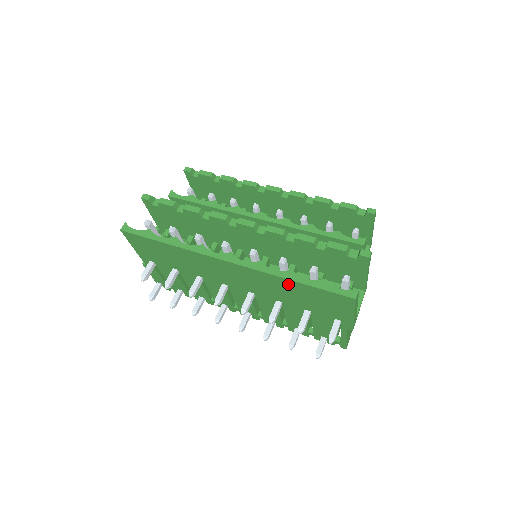
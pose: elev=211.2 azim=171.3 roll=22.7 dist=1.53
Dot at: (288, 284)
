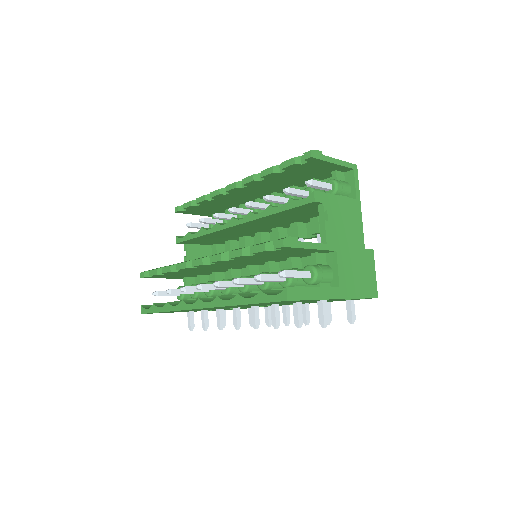
Dot at: occluded
